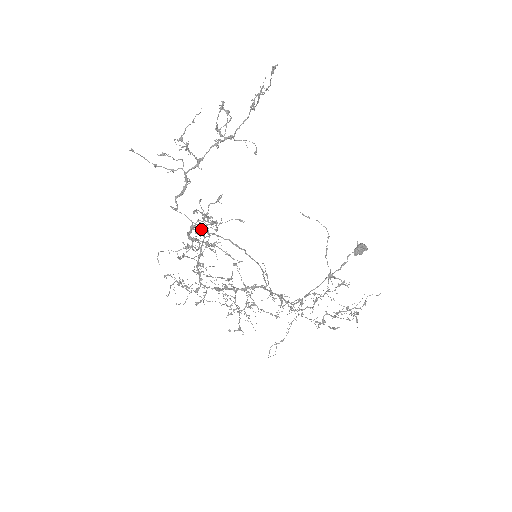
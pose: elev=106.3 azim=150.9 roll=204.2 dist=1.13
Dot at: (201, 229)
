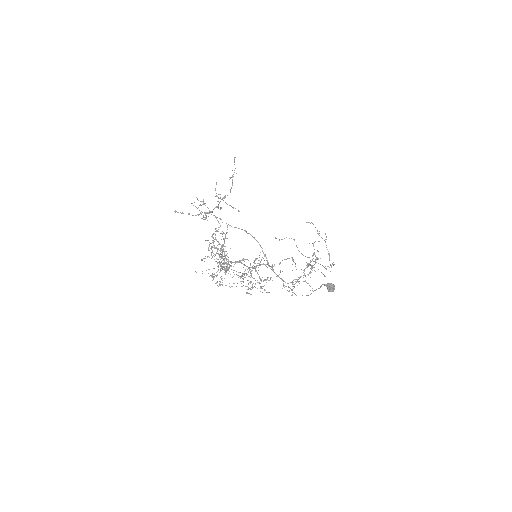
Dot at: occluded
